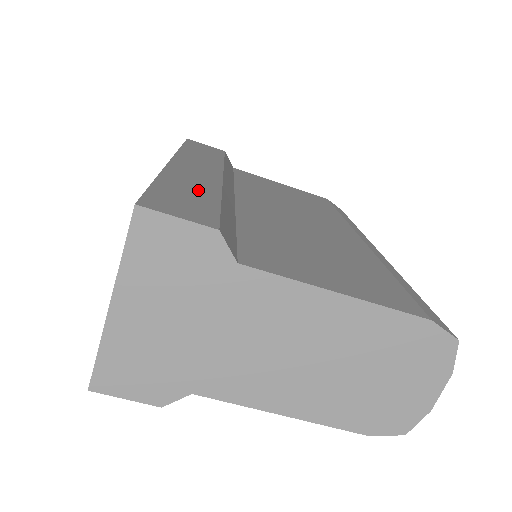
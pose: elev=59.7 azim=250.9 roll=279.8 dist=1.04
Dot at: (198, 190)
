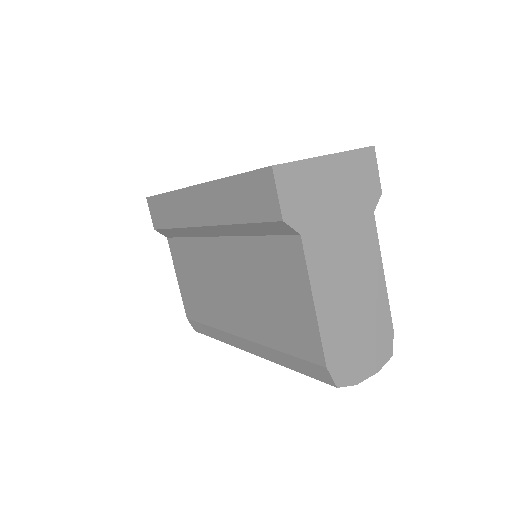
Dot at: occluded
